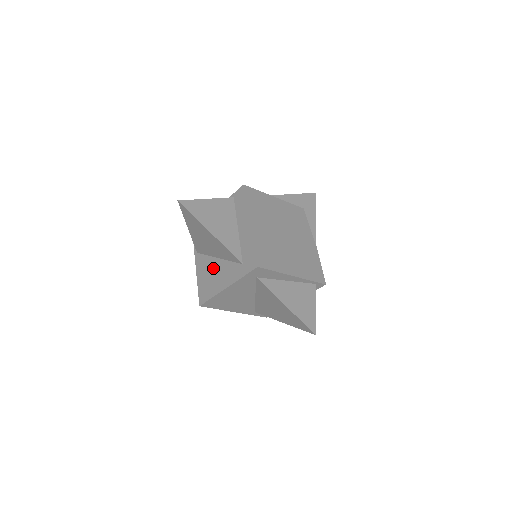
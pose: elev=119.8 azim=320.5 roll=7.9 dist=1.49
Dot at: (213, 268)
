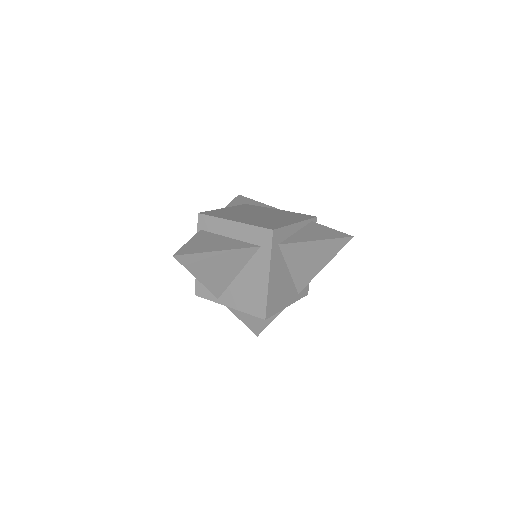
Dot at: (243, 285)
